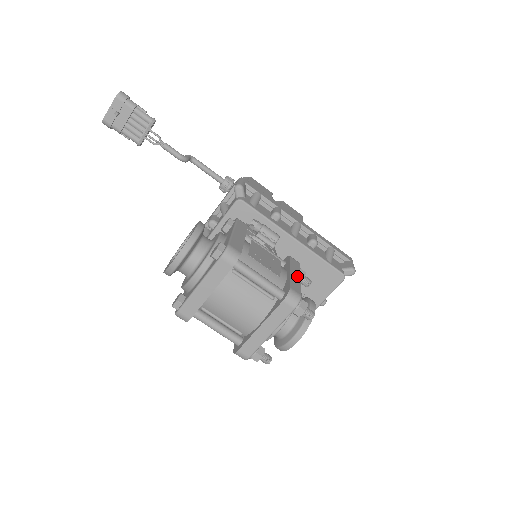
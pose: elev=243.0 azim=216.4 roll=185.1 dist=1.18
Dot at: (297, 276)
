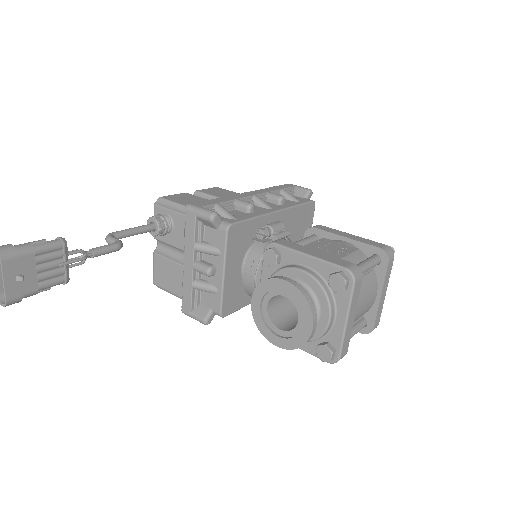
Dot at: (351, 236)
